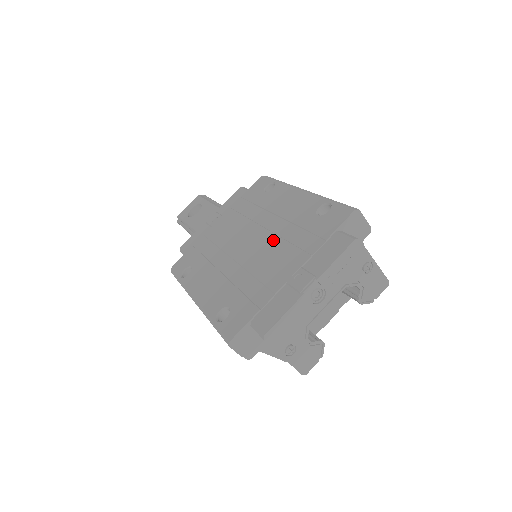
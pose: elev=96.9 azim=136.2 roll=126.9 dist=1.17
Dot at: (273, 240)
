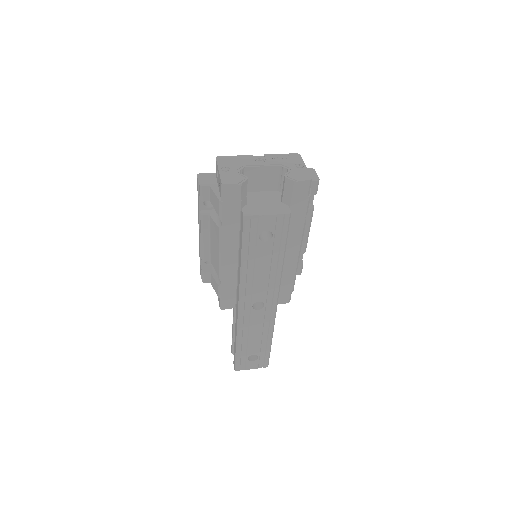
Dot at: occluded
